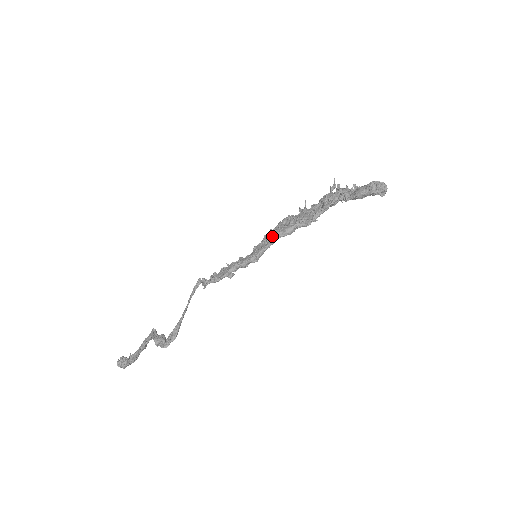
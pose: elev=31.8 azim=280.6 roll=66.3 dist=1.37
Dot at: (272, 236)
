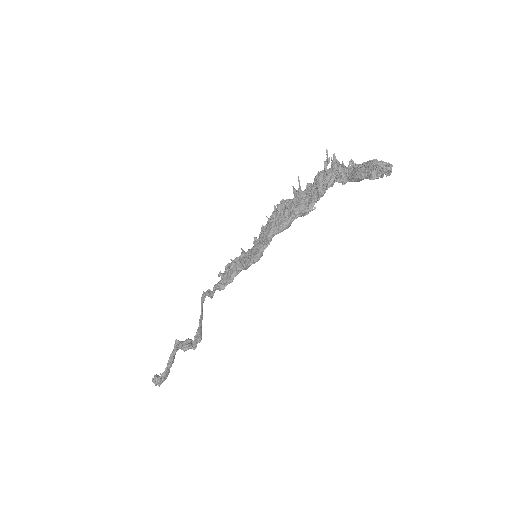
Dot at: (267, 235)
